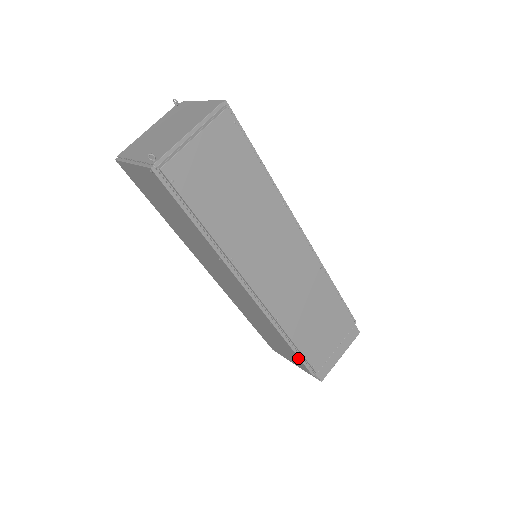
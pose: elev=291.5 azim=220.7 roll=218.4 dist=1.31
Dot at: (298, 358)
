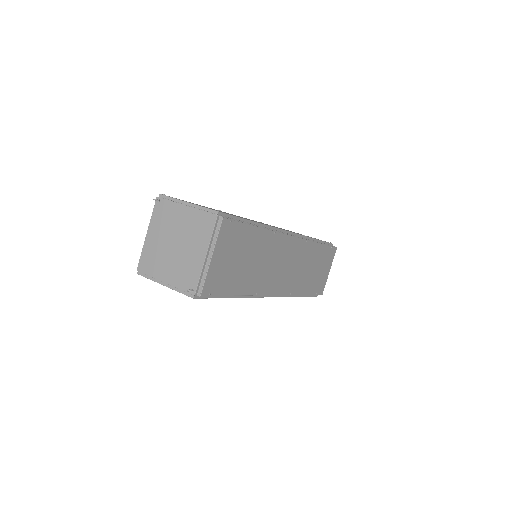
Dot at: (306, 296)
